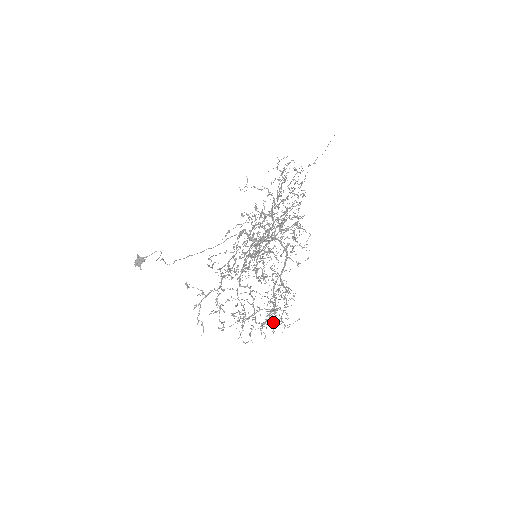
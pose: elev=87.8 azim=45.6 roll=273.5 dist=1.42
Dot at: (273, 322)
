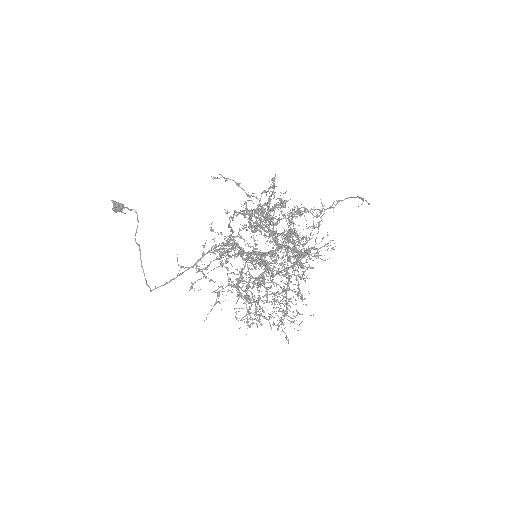
Dot at: occluded
